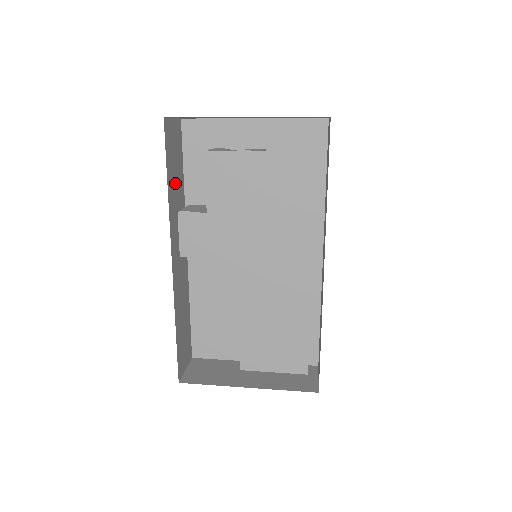
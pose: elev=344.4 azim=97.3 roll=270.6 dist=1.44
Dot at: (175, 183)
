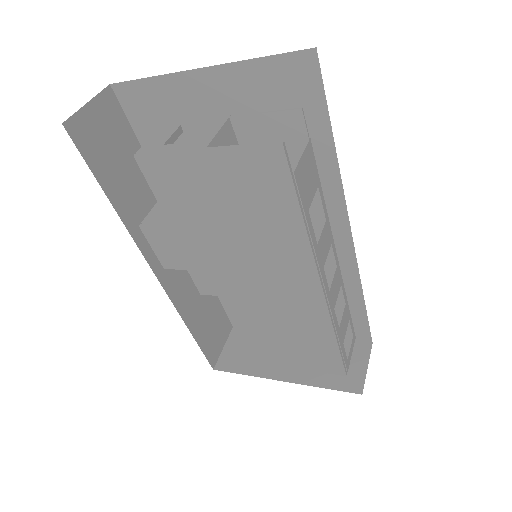
Dot at: (129, 183)
